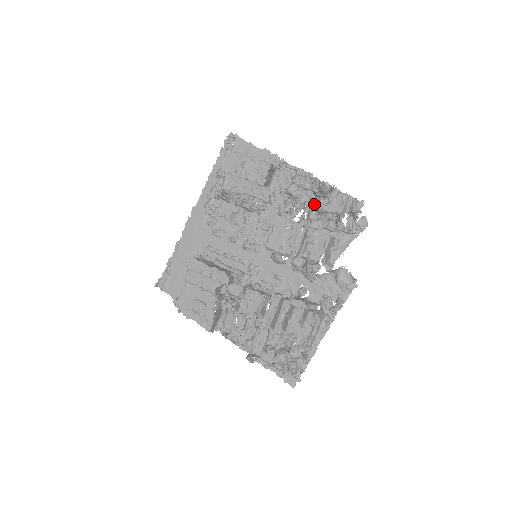
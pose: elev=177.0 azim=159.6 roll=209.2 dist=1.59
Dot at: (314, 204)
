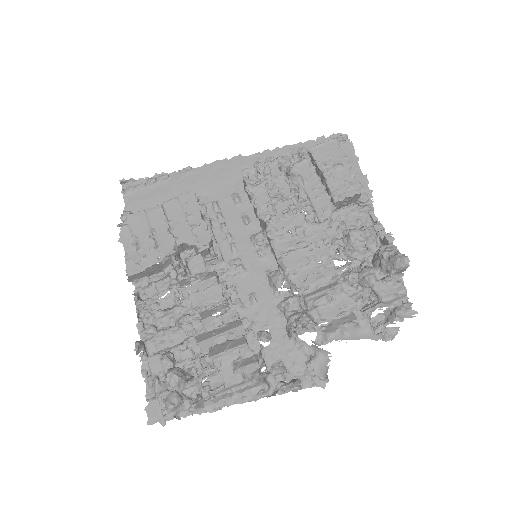
Dot at: (366, 268)
